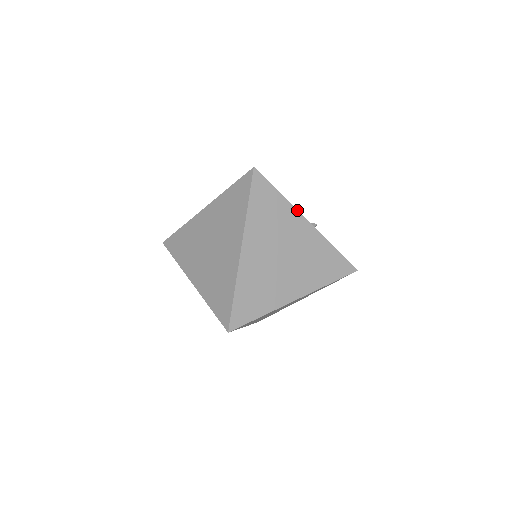
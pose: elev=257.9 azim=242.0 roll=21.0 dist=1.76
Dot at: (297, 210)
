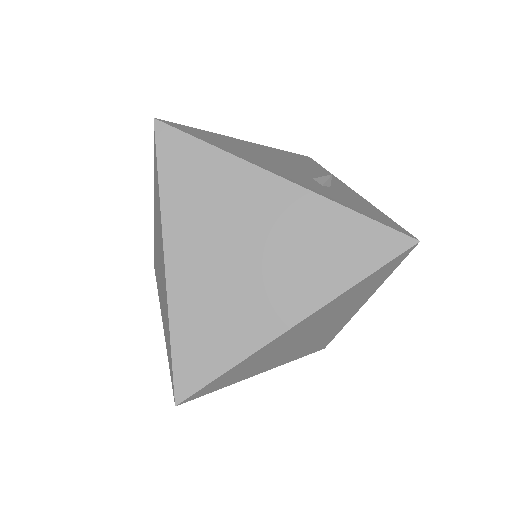
Dot at: (254, 165)
